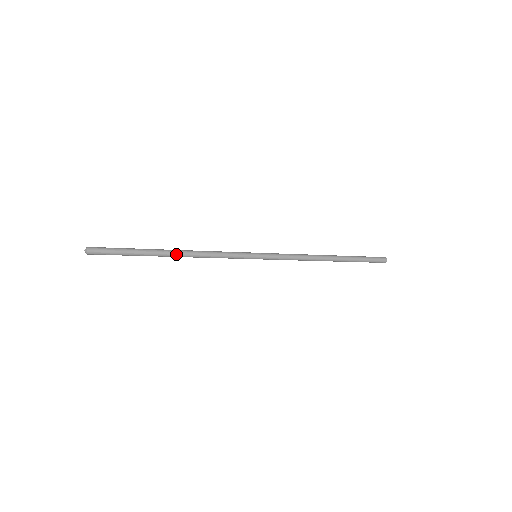
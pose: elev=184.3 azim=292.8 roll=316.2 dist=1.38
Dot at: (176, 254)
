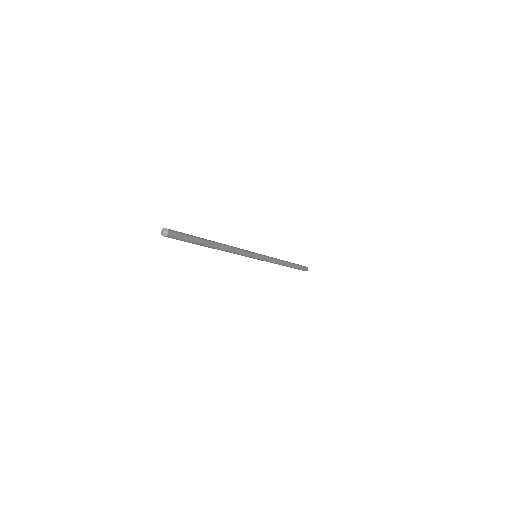
Dot at: (219, 244)
